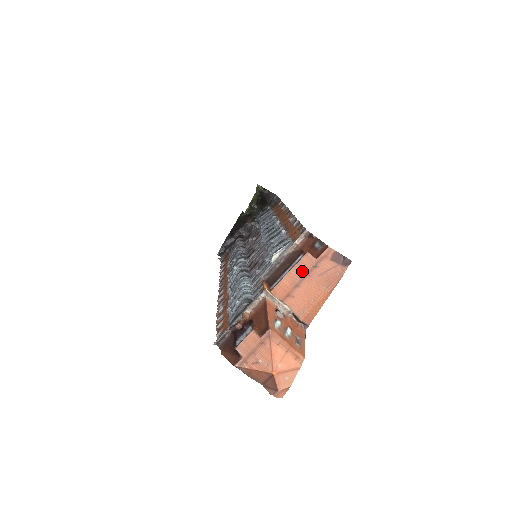
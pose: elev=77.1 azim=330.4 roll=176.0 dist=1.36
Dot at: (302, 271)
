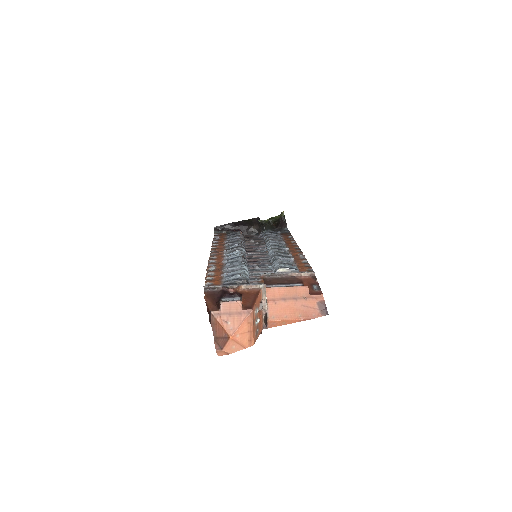
Dot at: (295, 294)
